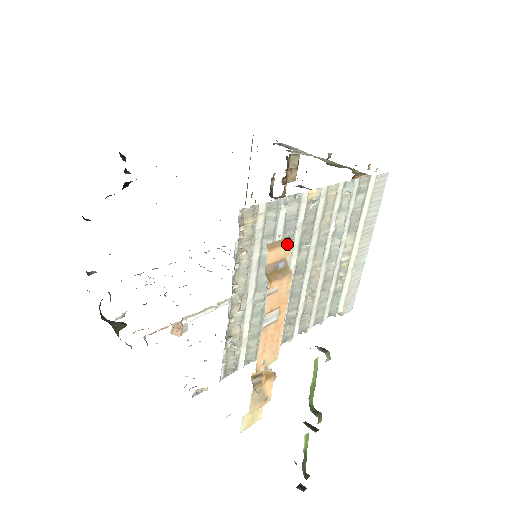
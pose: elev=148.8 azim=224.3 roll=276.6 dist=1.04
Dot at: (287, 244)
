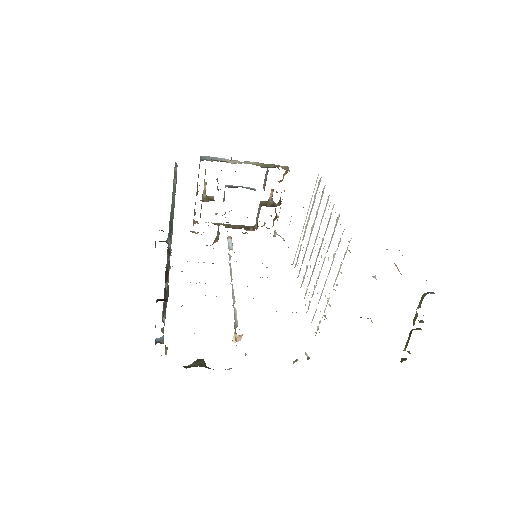
Dot at: occluded
